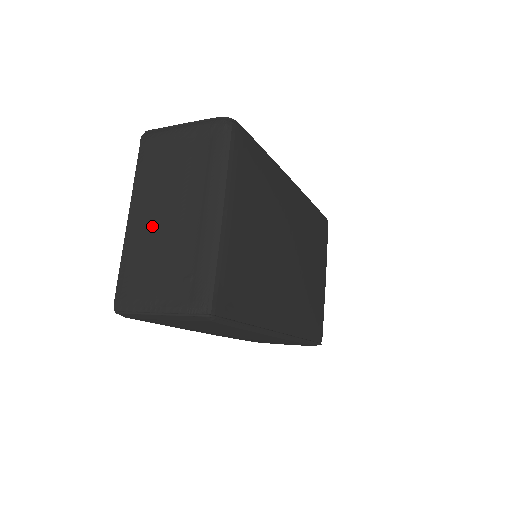
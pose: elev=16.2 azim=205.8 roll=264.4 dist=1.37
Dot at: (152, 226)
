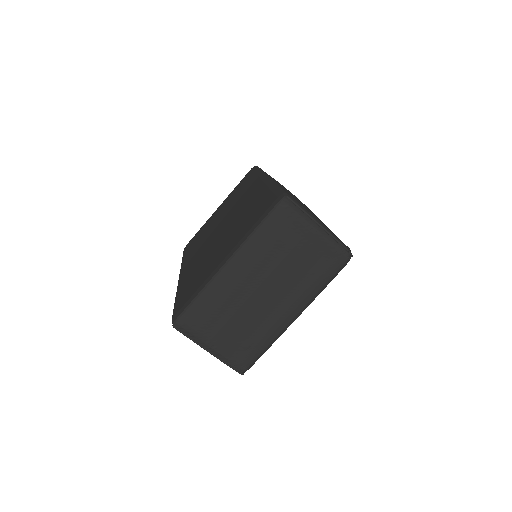
Dot at: (243, 289)
